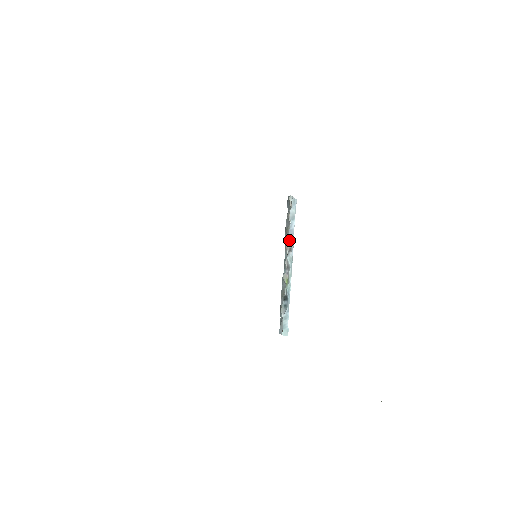
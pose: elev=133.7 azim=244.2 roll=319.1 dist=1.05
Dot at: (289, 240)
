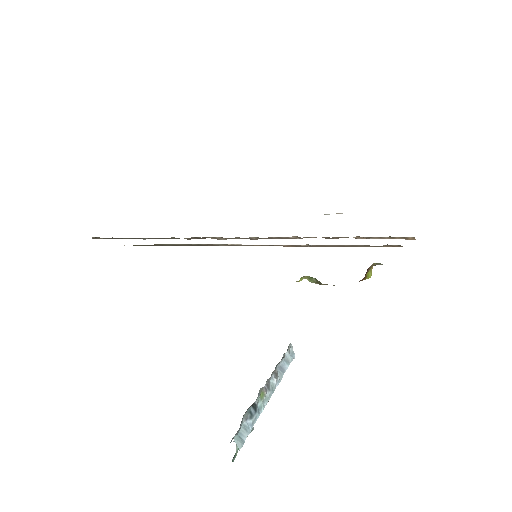
Dot at: (277, 372)
